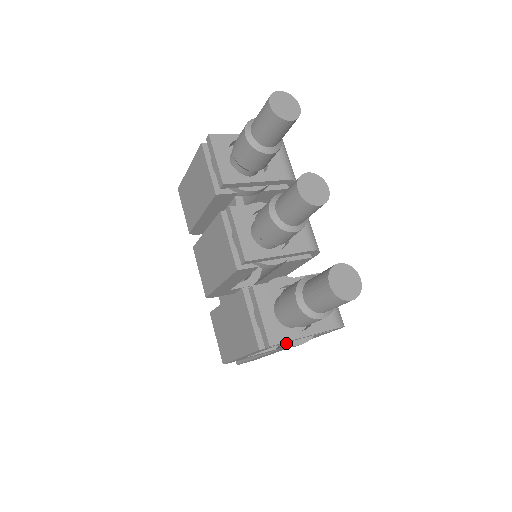
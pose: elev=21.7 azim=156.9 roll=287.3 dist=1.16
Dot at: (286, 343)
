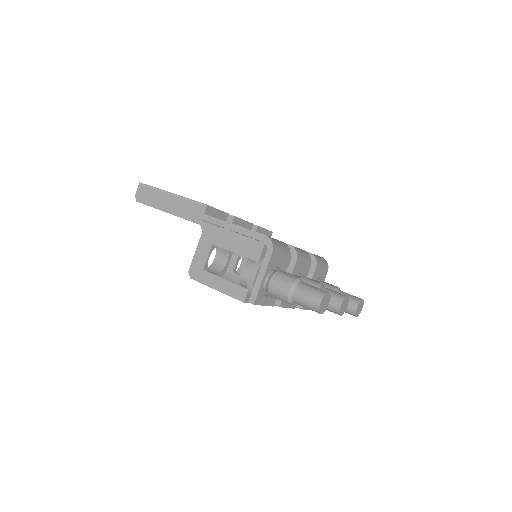
Dot at: occluded
